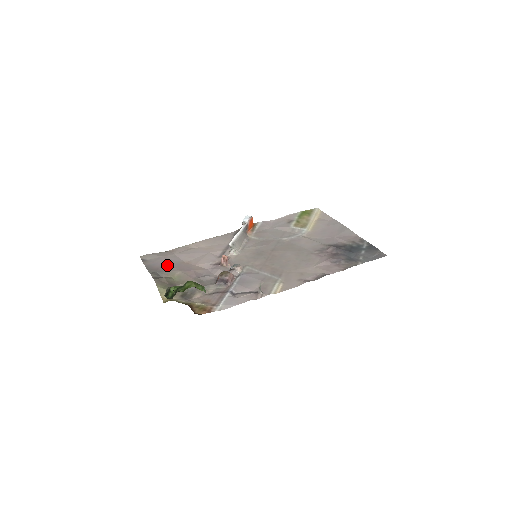
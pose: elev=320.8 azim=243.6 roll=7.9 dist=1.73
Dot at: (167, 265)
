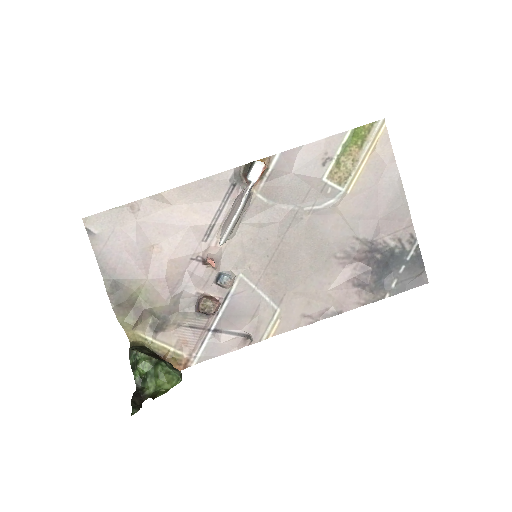
Dot at: (127, 261)
